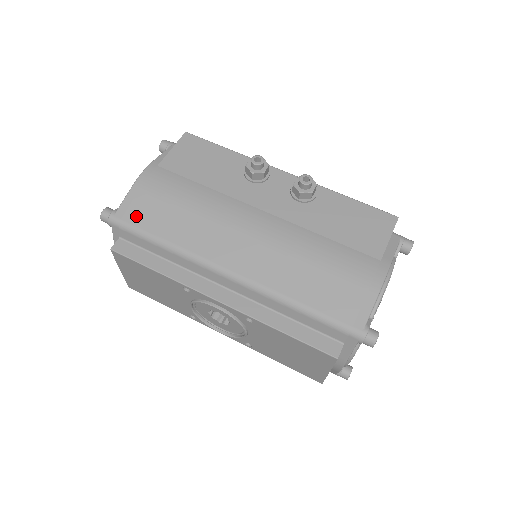
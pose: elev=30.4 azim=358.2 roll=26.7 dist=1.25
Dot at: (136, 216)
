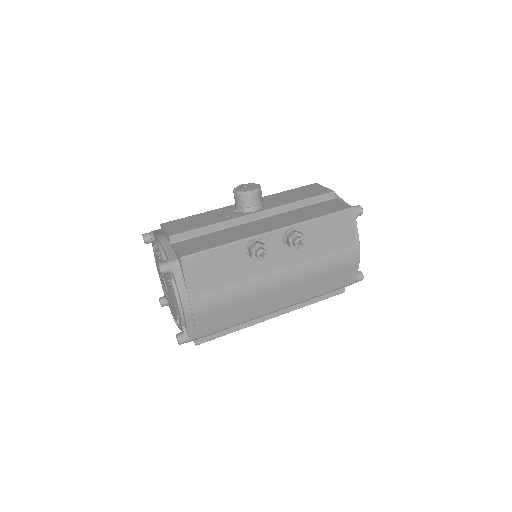
Dot at: (205, 331)
